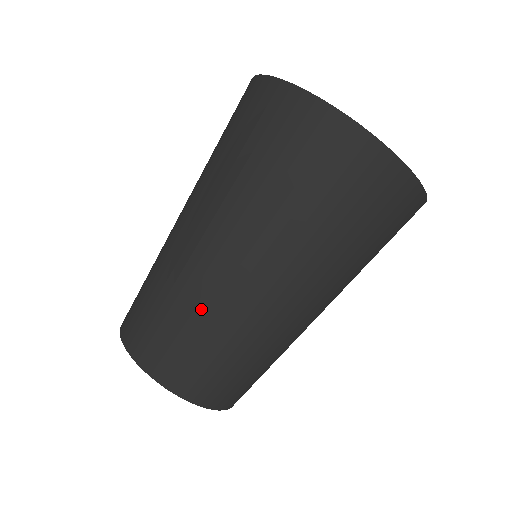
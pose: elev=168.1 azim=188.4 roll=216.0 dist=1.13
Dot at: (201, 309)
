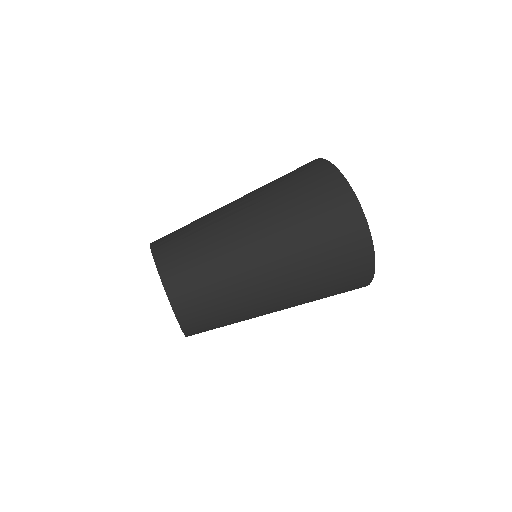
Dot at: (231, 289)
